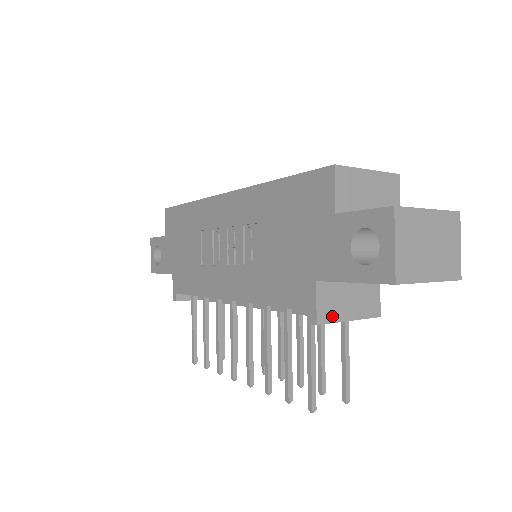
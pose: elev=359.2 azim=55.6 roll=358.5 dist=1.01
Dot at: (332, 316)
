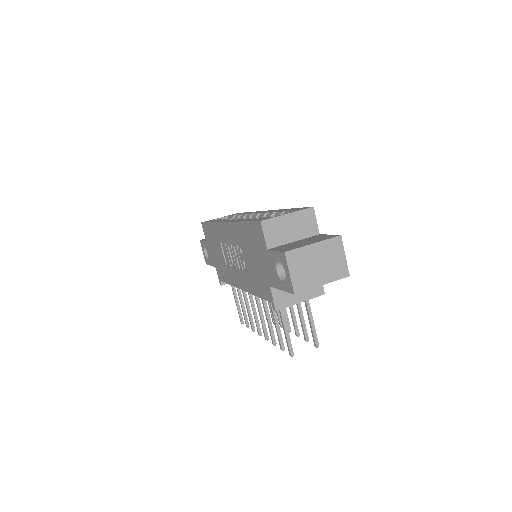
Dot at: (286, 303)
